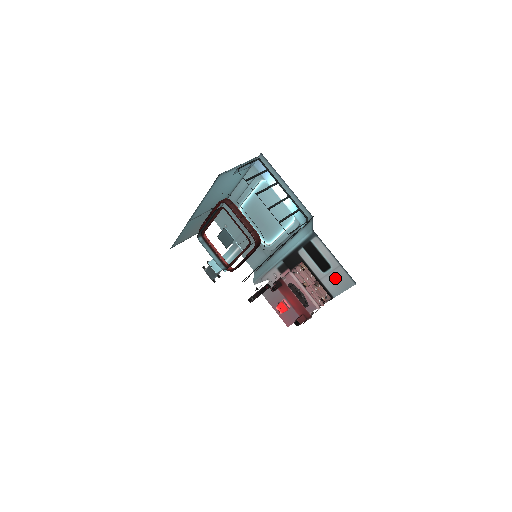
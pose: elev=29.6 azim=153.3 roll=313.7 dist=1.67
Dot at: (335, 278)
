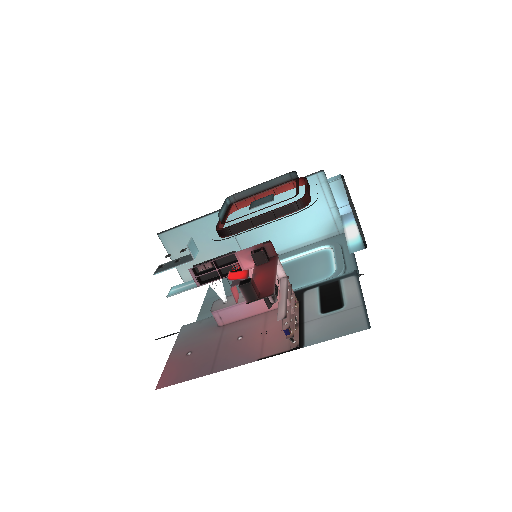
Dot at: (336, 320)
